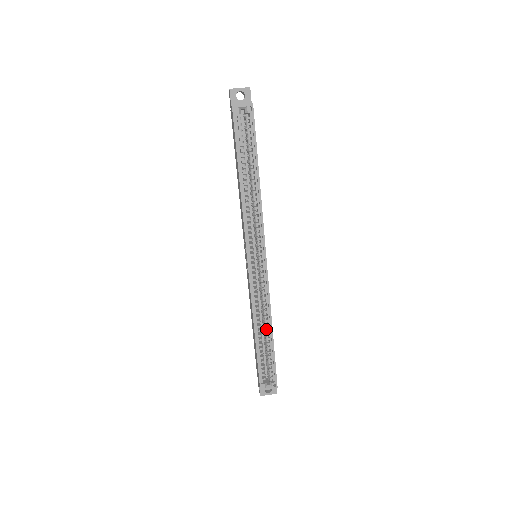
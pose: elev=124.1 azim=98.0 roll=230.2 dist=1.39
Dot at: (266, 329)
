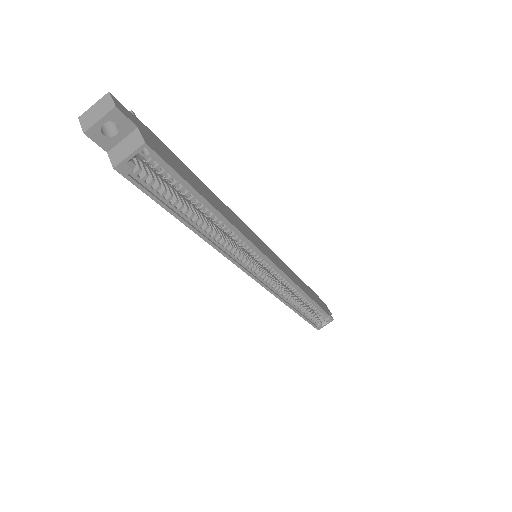
Dot at: (303, 300)
